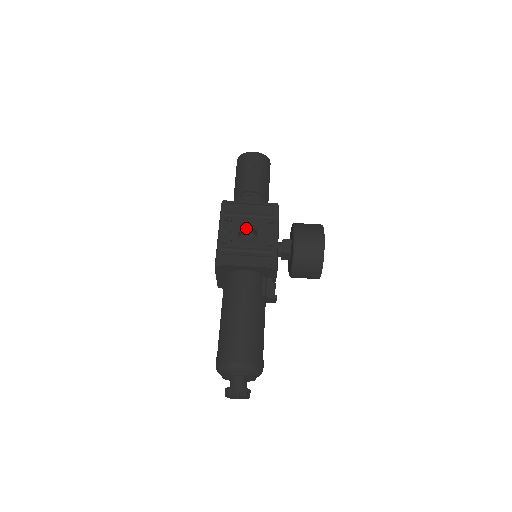
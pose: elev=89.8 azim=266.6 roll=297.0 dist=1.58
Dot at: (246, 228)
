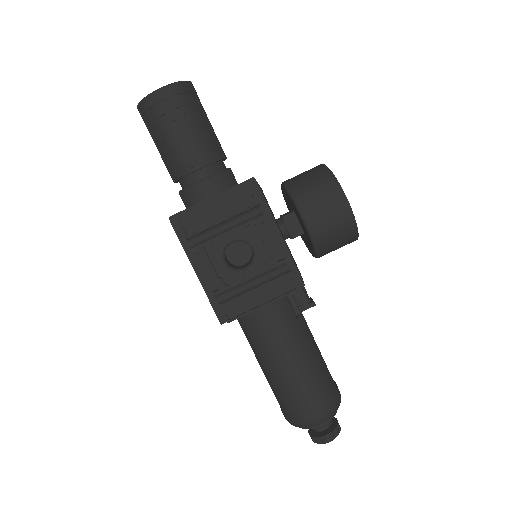
Dot at: (229, 244)
